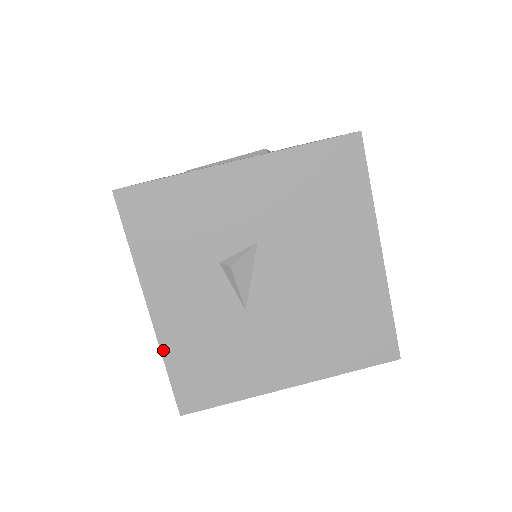
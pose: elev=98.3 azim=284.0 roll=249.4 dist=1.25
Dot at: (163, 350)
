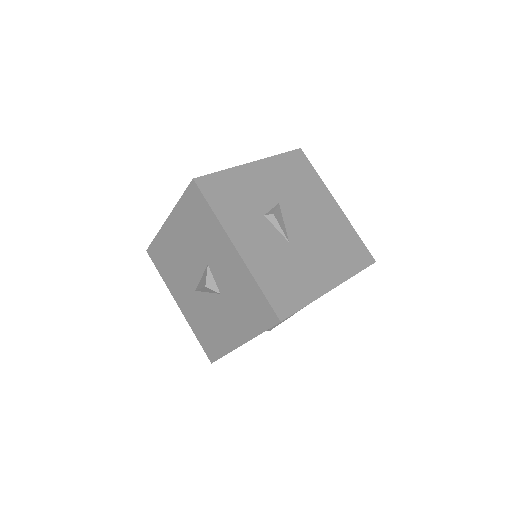
Dot at: (253, 275)
